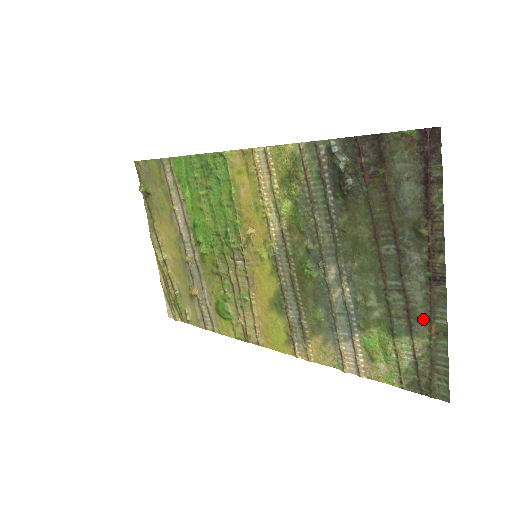
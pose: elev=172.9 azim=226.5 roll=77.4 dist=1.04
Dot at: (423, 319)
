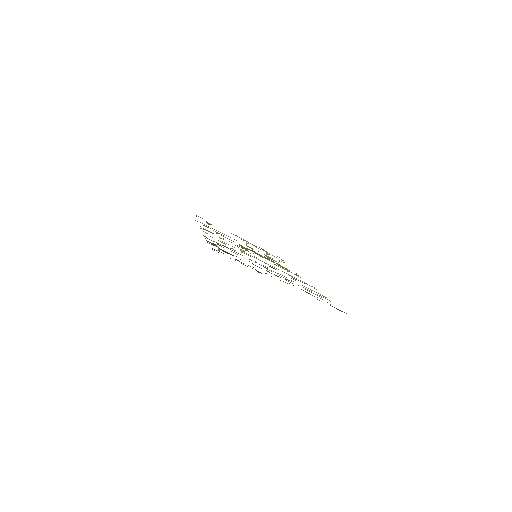
Dot at: occluded
